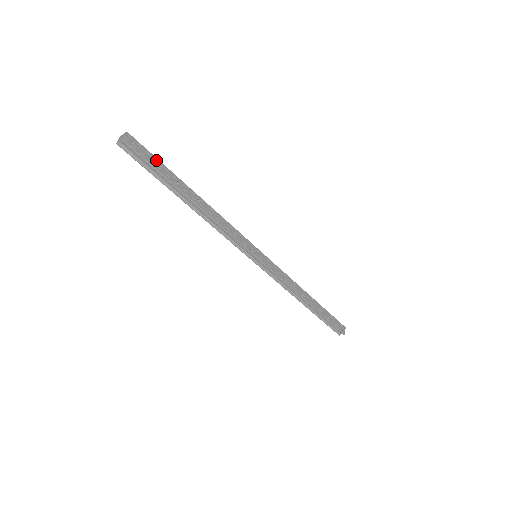
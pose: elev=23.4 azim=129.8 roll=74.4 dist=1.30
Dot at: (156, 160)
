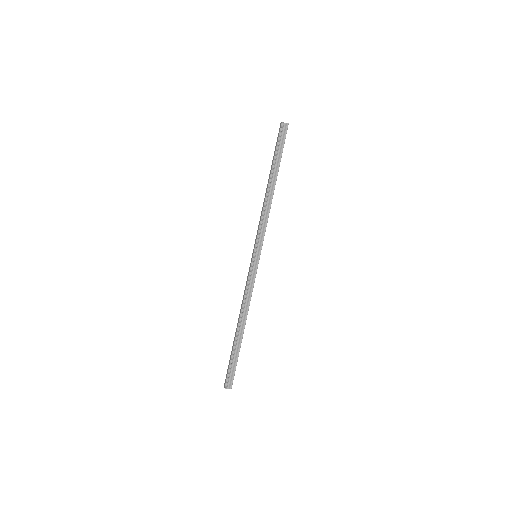
Dot at: occluded
